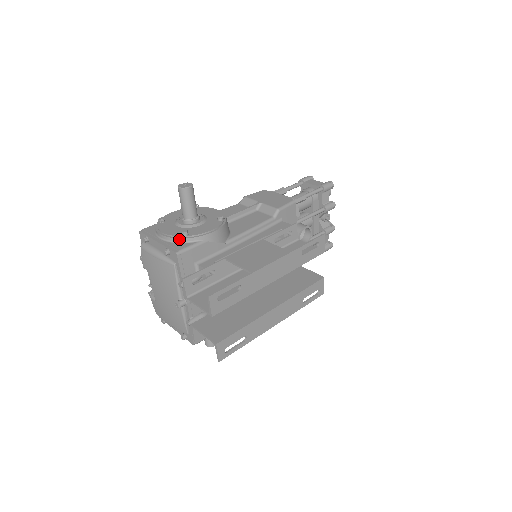
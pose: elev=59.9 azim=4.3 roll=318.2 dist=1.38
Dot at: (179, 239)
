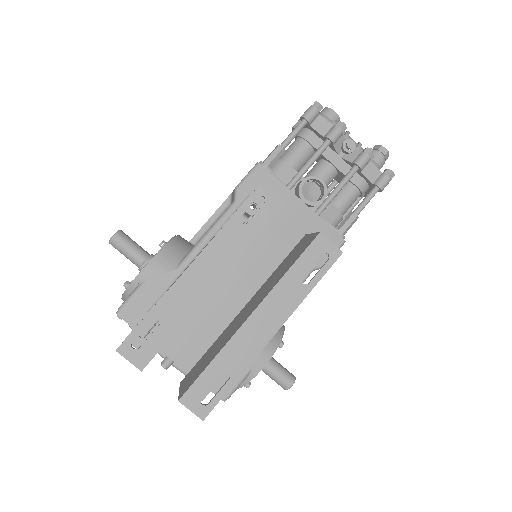
Dot at: (125, 295)
